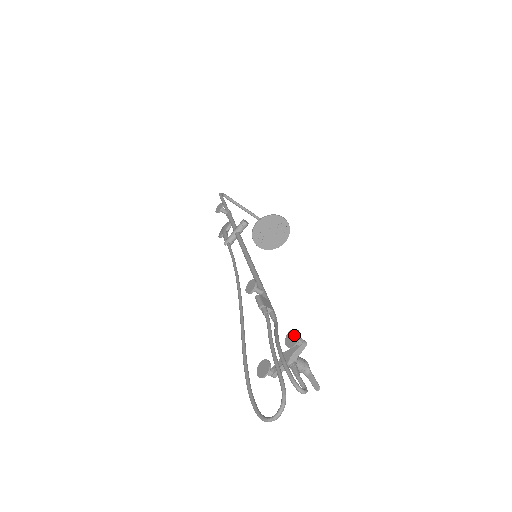
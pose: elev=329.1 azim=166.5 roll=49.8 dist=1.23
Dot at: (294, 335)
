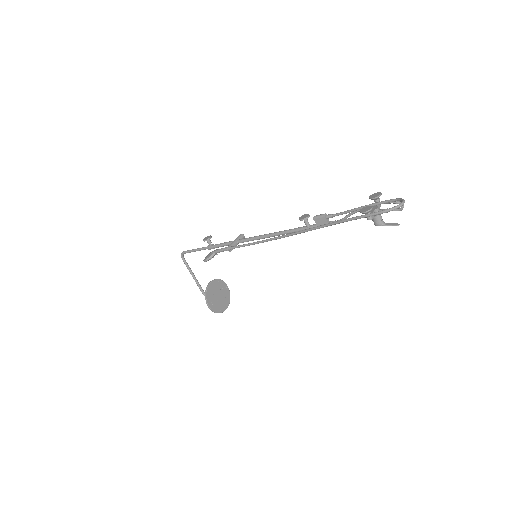
Dot at: (376, 194)
